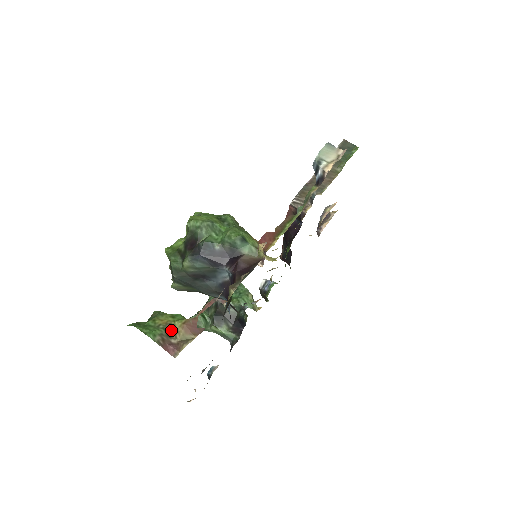
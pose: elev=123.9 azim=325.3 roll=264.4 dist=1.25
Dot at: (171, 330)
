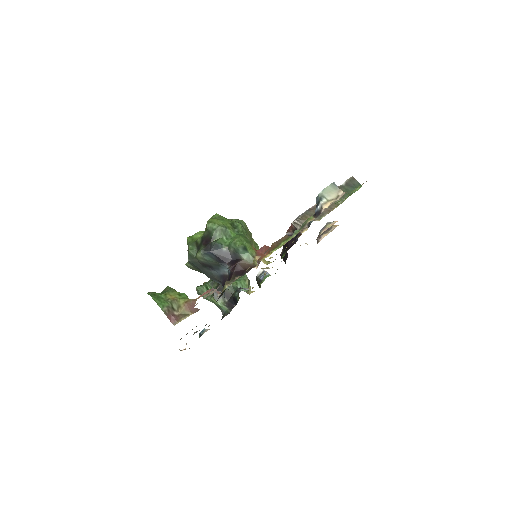
Dot at: (176, 305)
